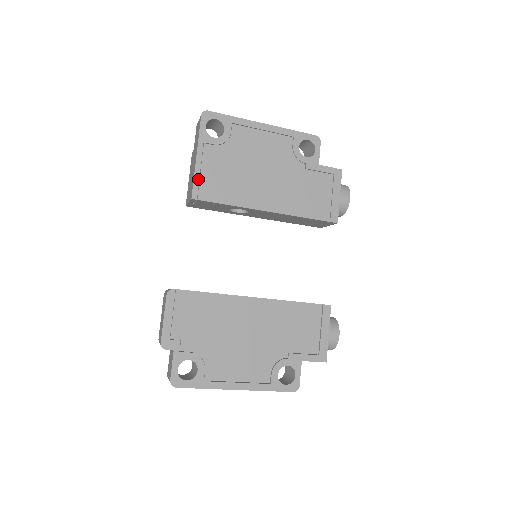
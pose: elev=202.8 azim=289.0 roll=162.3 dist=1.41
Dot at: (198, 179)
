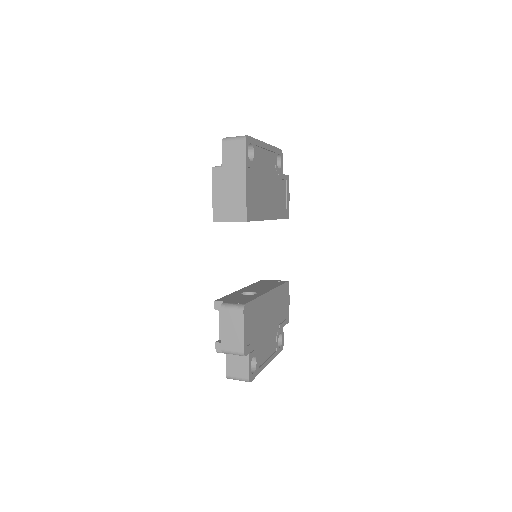
Dot at: (248, 202)
